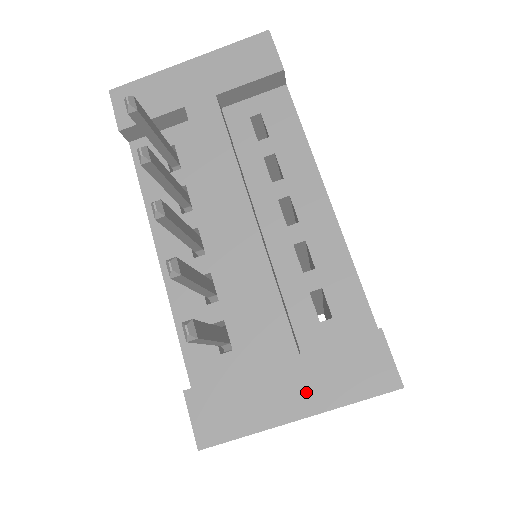
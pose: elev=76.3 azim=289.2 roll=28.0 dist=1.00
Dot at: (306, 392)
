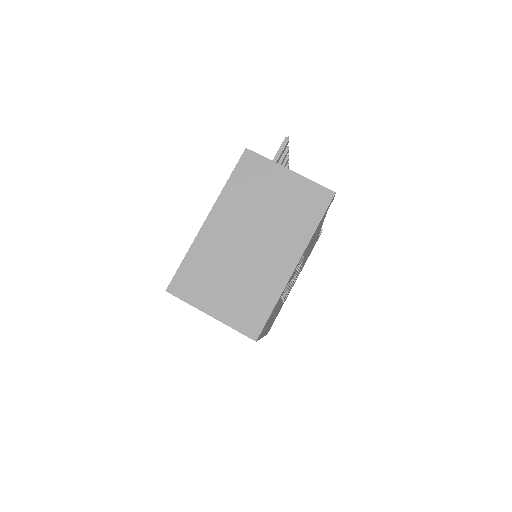
Dot at: occluded
